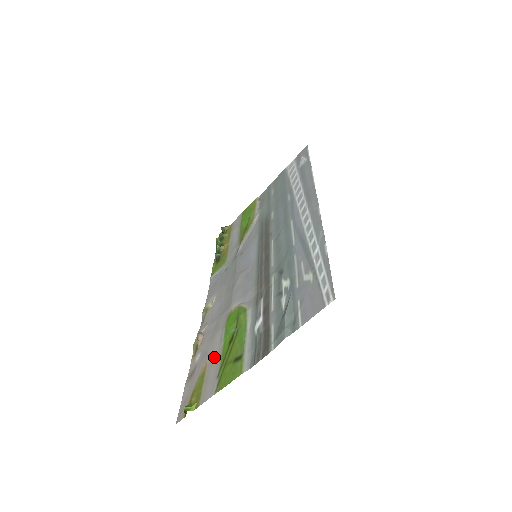
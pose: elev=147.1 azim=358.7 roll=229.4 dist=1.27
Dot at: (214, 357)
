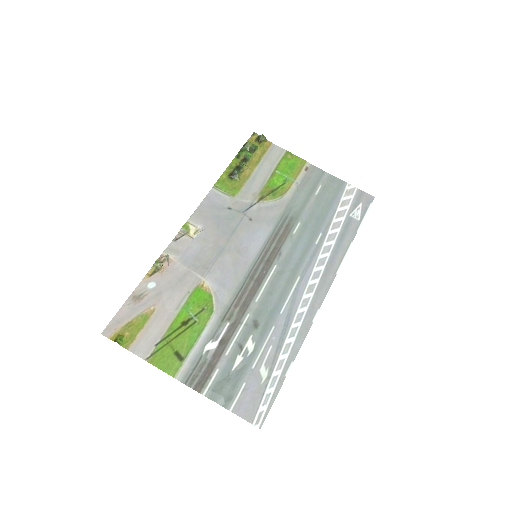
Dot at: (164, 315)
